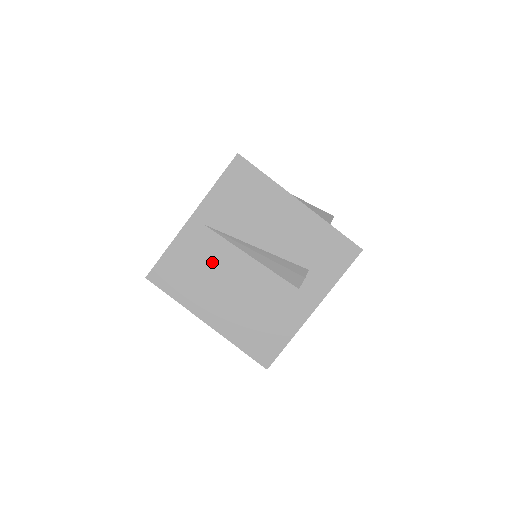
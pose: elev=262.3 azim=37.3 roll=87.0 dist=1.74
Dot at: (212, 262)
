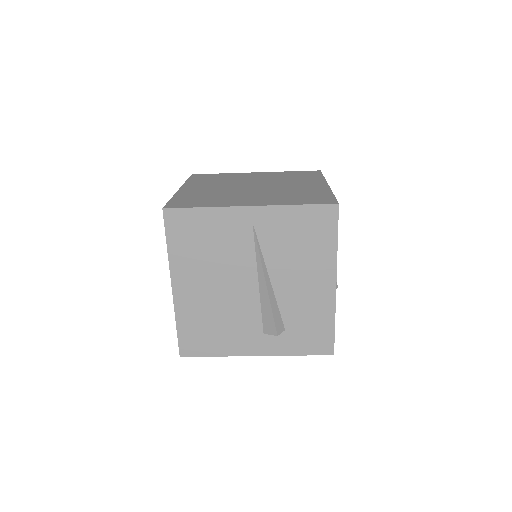
Dot at: (226, 253)
